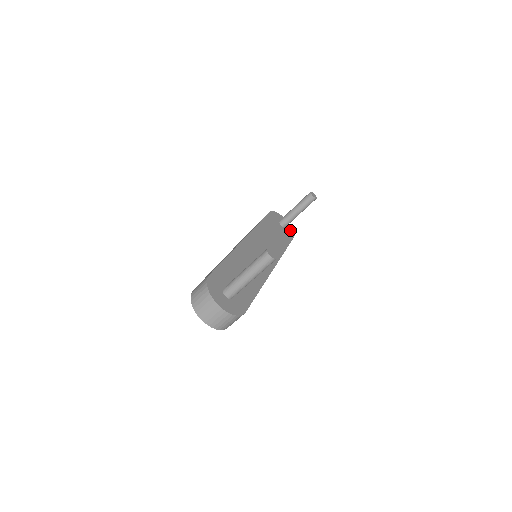
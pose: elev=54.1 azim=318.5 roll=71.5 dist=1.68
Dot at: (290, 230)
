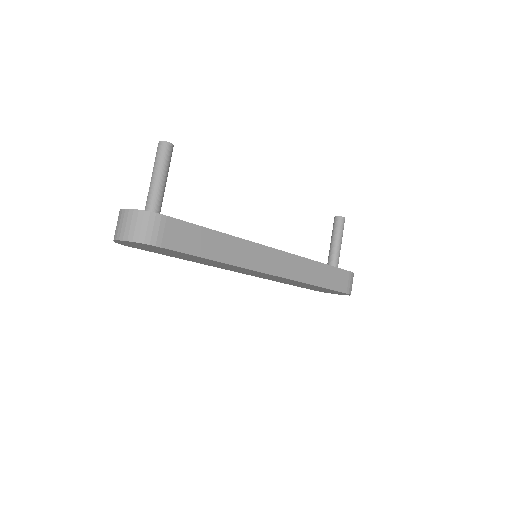
Dot at: occluded
